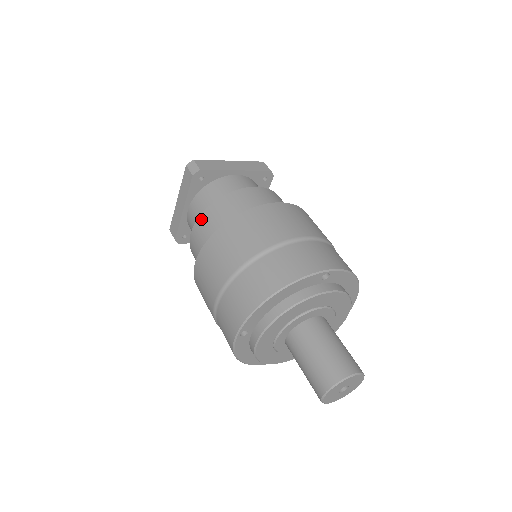
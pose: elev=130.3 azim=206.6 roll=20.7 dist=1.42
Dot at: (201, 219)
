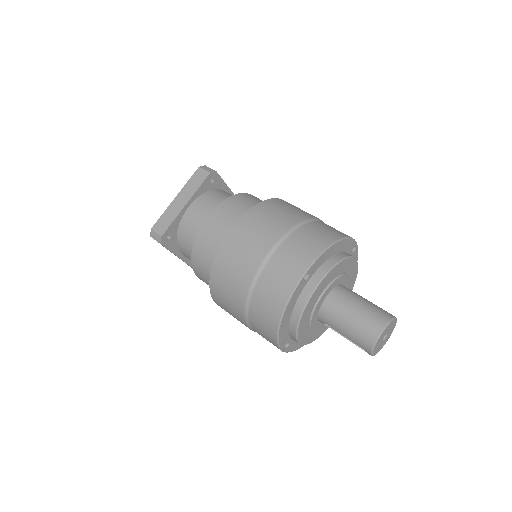
Dot at: (224, 204)
